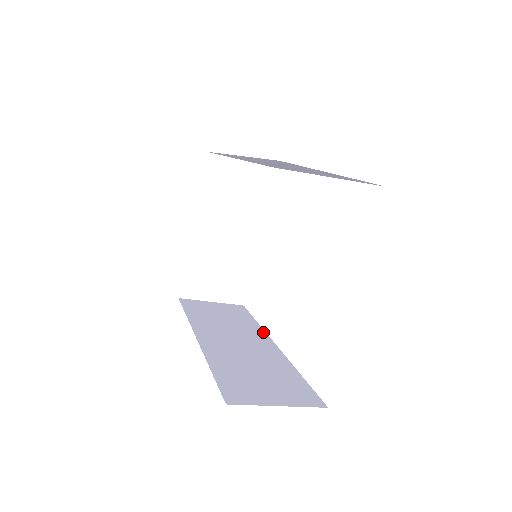
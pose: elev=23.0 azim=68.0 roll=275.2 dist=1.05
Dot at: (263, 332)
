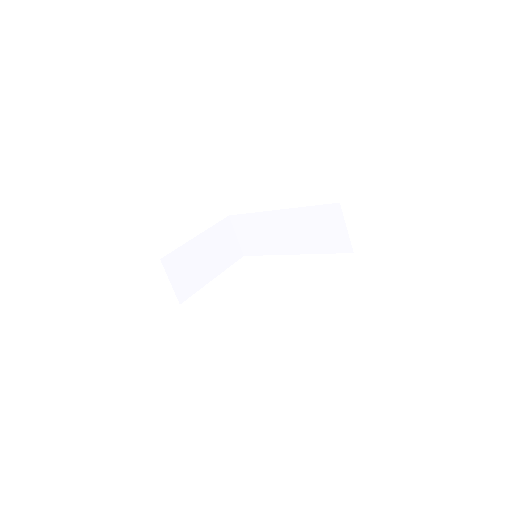
Dot at: occluded
